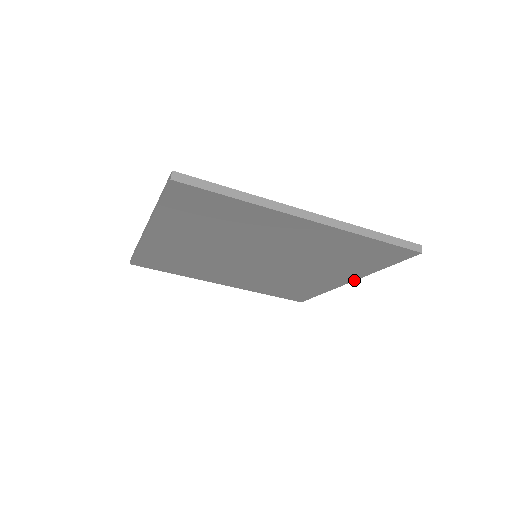
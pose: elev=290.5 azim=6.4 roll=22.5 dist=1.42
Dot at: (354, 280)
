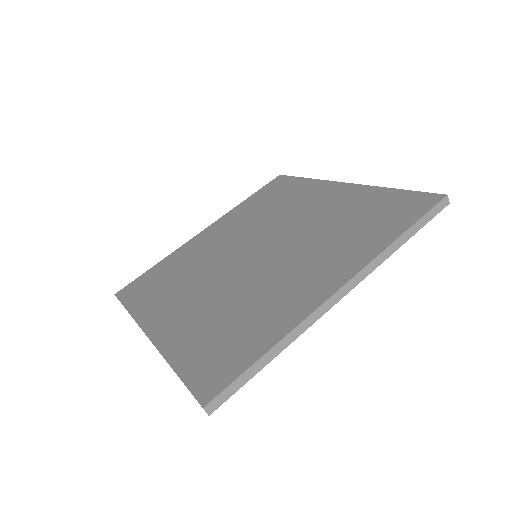
Dot at: occluded
